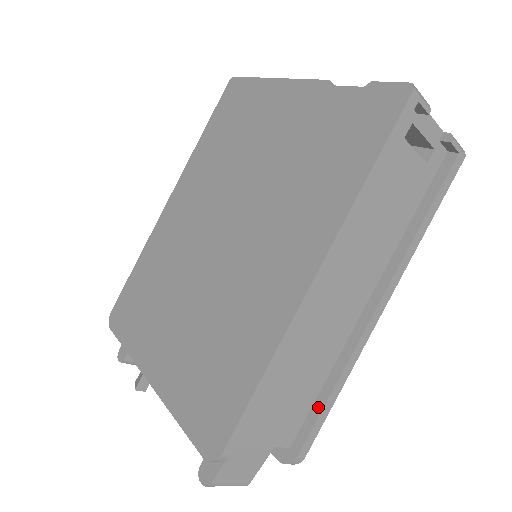
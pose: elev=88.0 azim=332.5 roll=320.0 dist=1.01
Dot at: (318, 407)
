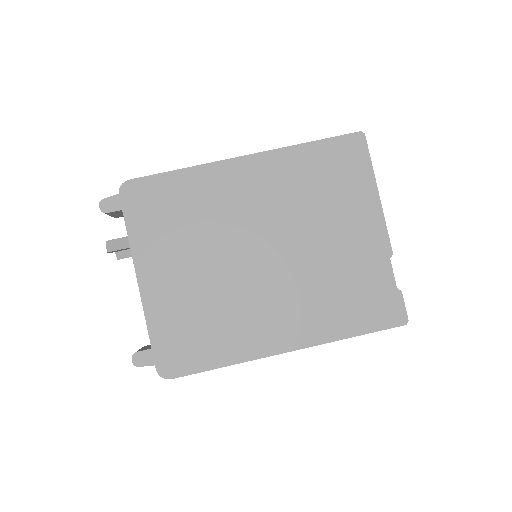
Dot at: occluded
